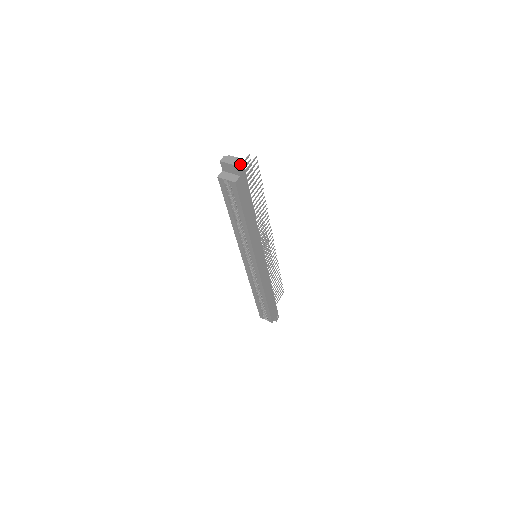
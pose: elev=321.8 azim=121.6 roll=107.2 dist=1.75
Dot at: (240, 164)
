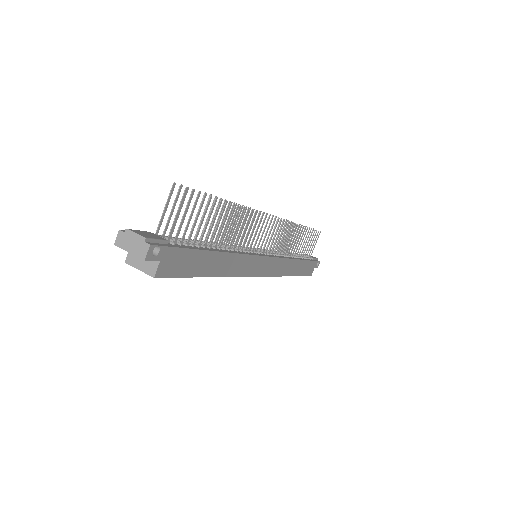
Dot at: (148, 252)
